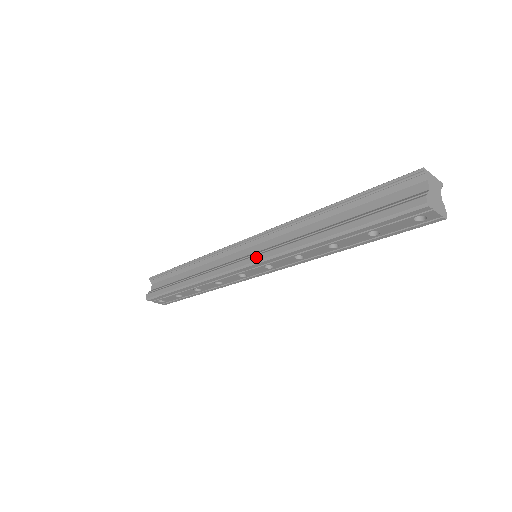
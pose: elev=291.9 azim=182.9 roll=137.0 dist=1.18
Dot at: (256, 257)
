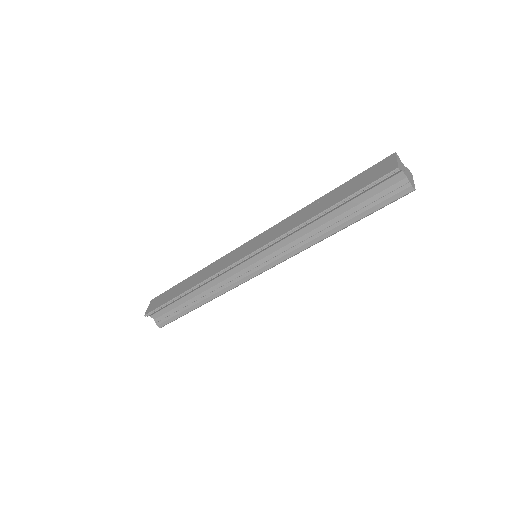
Dot at: (271, 264)
